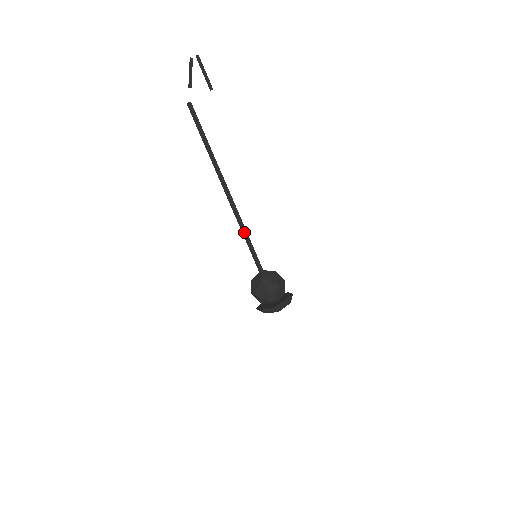
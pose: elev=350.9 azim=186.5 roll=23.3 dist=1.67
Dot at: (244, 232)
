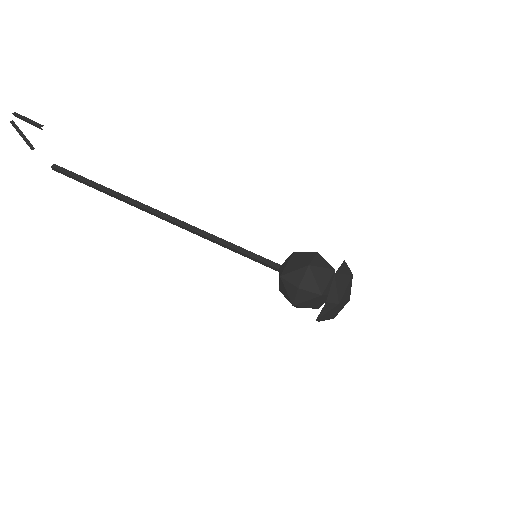
Dot at: (217, 241)
